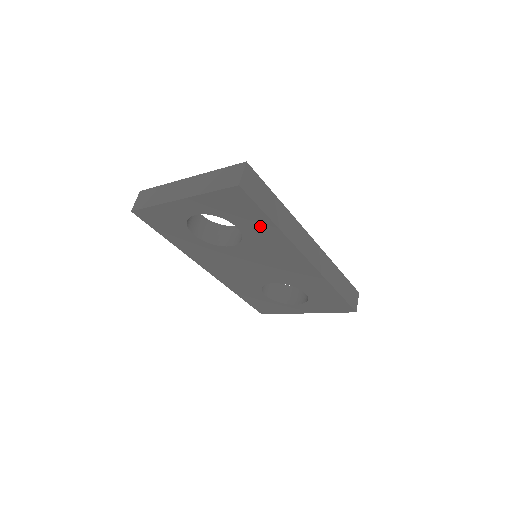
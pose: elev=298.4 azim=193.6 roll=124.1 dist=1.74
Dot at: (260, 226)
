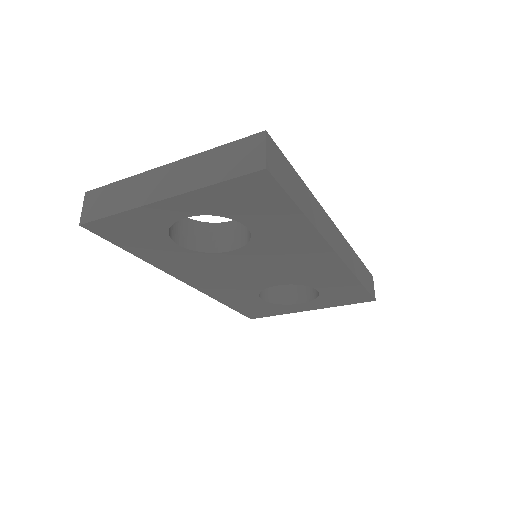
Dot at: (282, 221)
